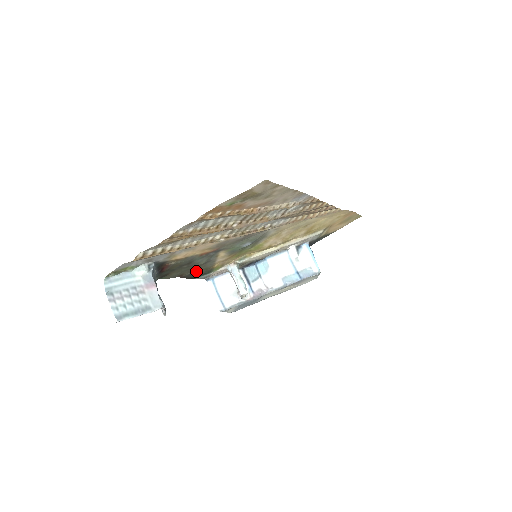
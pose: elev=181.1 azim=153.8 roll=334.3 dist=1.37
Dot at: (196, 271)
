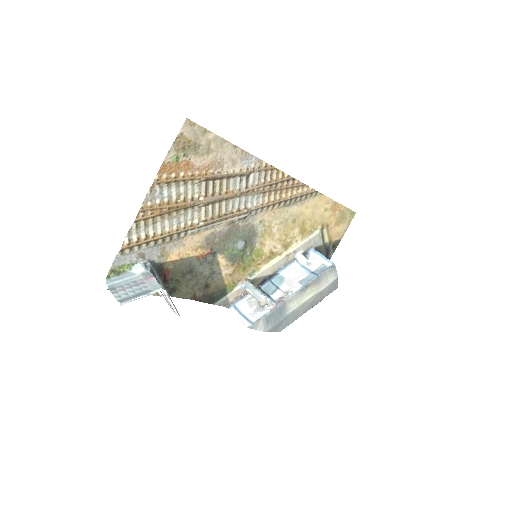
Dot at: (208, 291)
